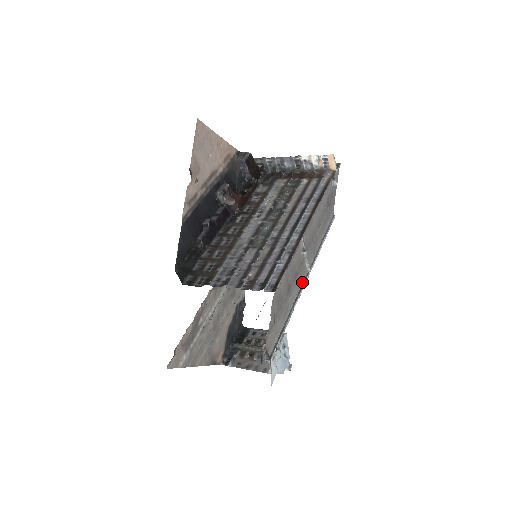
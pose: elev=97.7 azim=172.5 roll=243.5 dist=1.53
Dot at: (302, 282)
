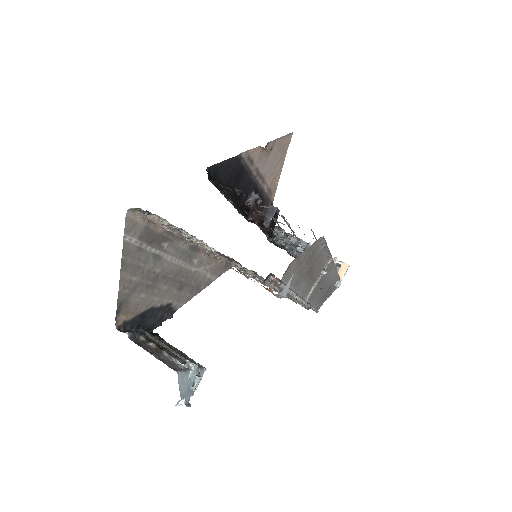
Dot at: (302, 296)
